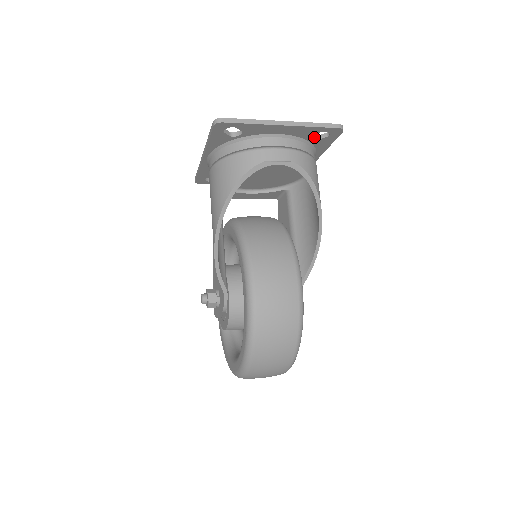
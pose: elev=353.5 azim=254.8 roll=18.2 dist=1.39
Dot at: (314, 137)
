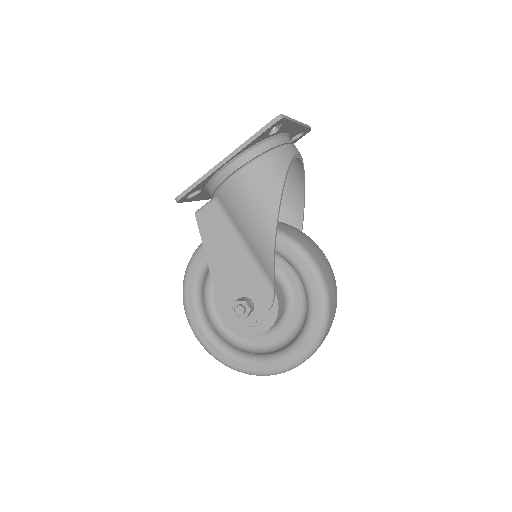
Dot at: occluded
